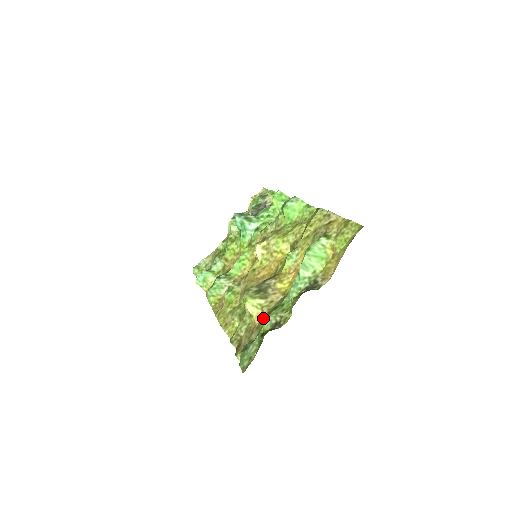
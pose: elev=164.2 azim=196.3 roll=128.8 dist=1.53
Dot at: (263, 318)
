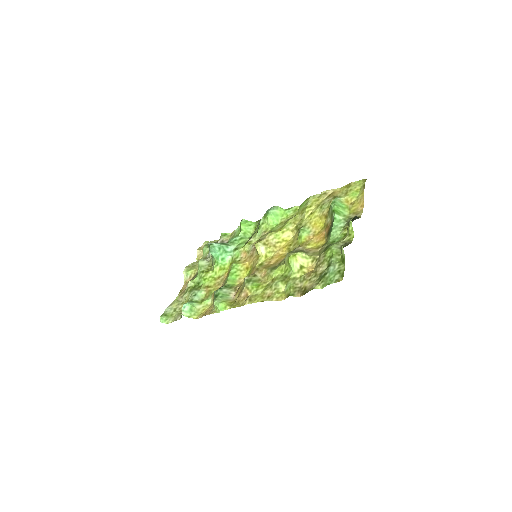
Dot at: (322, 256)
